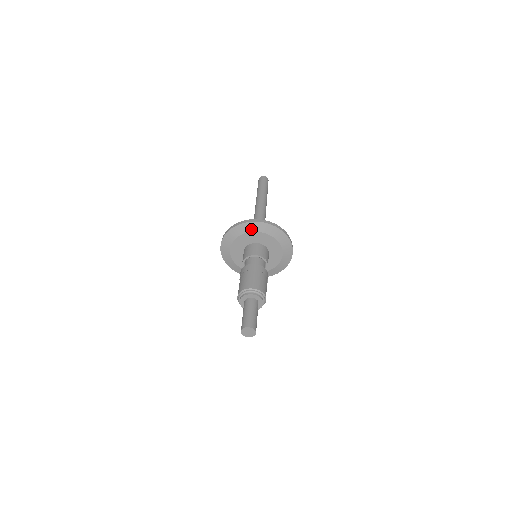
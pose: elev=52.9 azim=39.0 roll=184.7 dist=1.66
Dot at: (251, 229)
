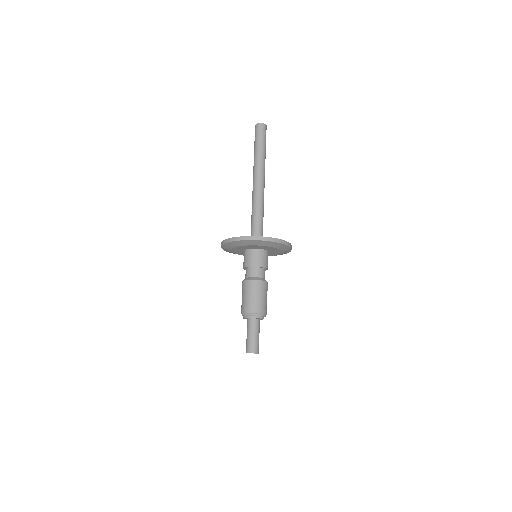
Dot at: (256, 244)
